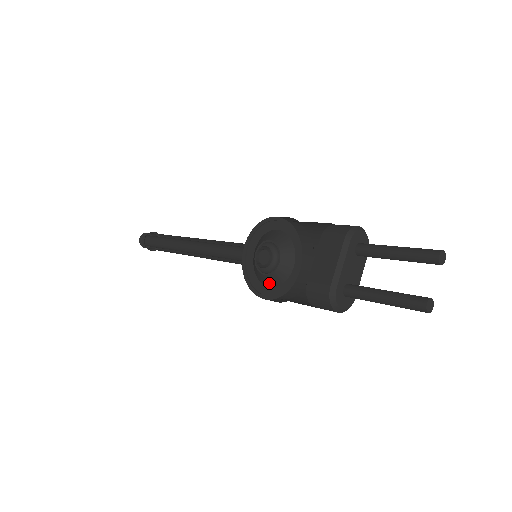
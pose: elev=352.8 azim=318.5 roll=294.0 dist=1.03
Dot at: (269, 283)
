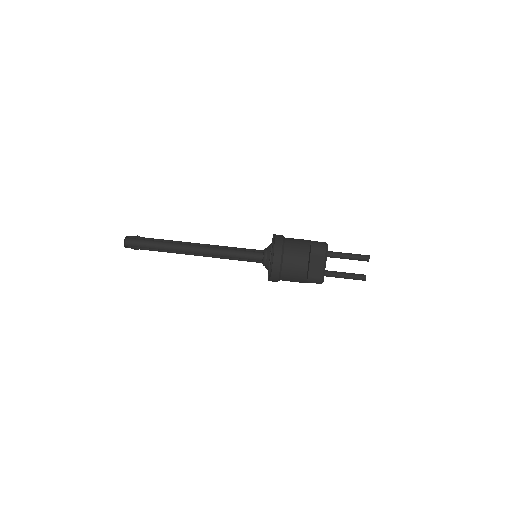
Dot at: occluded
